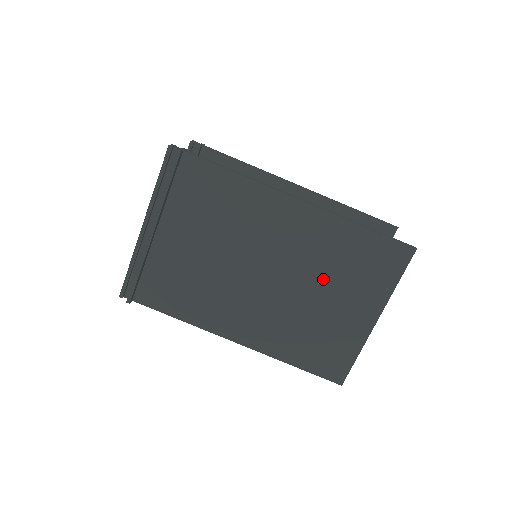
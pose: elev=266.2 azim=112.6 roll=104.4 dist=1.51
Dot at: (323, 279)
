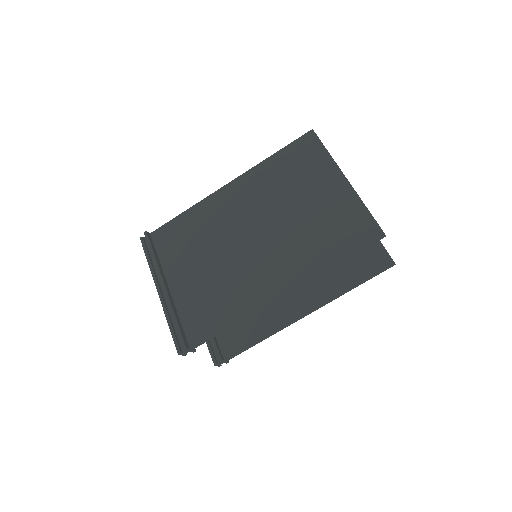
Dot at: (285, 198)
